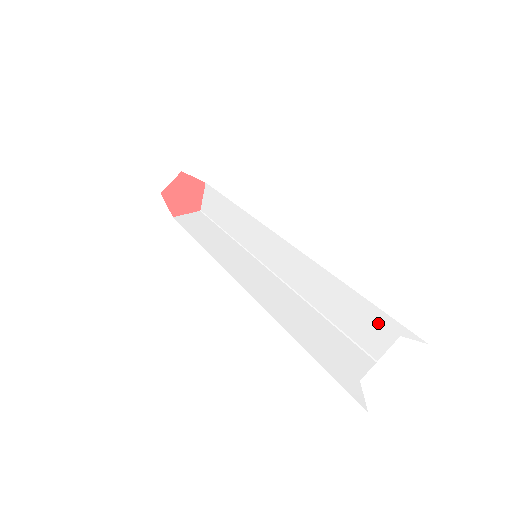
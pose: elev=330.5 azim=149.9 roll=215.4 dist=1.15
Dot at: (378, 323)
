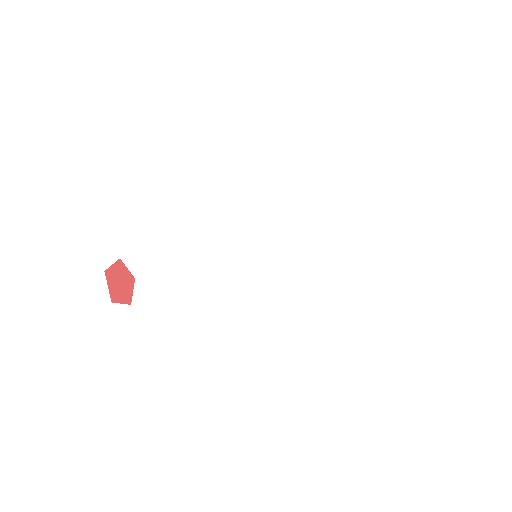
Dot at: occluded
